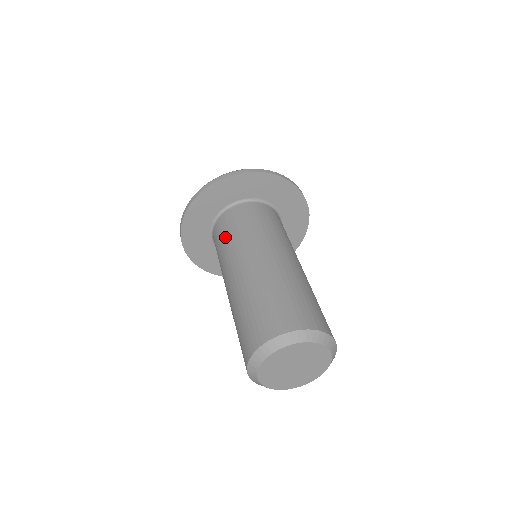
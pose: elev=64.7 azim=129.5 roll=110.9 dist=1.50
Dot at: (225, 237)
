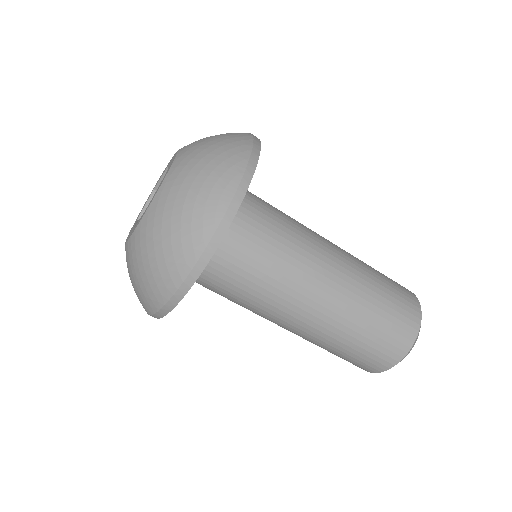
Dot at: occluded
